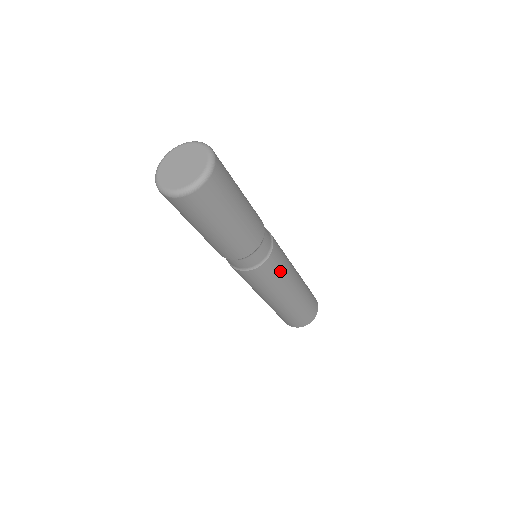
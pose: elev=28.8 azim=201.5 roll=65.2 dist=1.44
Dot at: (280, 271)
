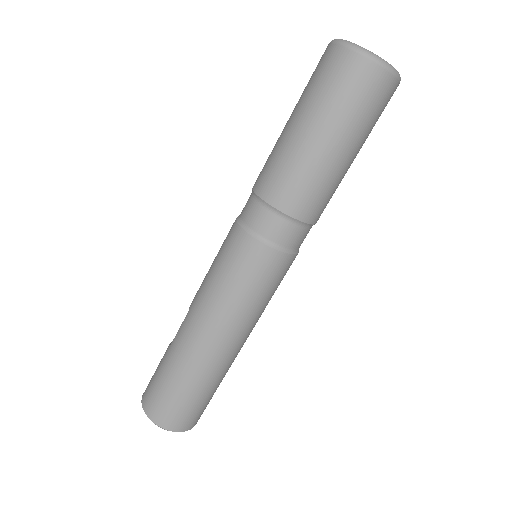
Dot at: (271, 292)
